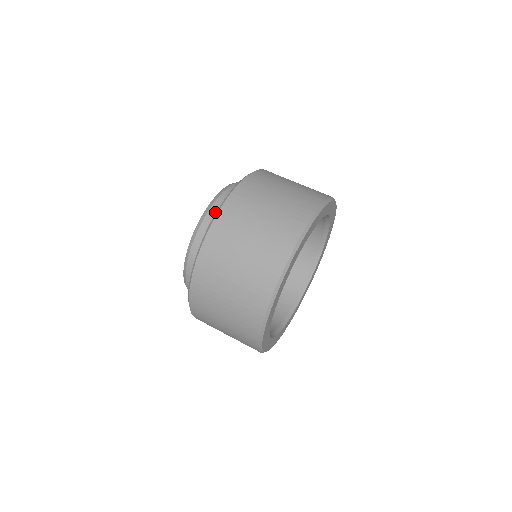
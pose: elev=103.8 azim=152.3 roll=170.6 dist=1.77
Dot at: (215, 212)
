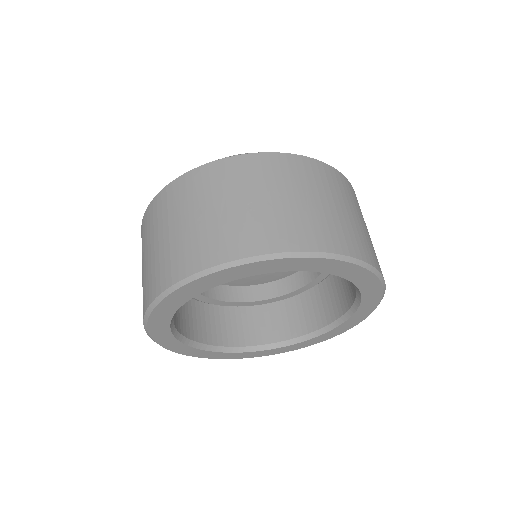
Dot at: occluded
